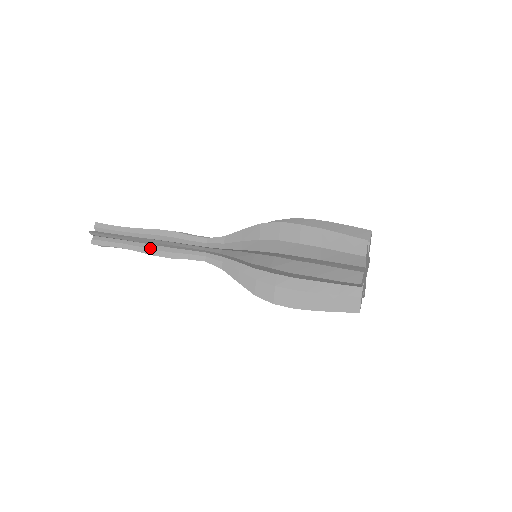
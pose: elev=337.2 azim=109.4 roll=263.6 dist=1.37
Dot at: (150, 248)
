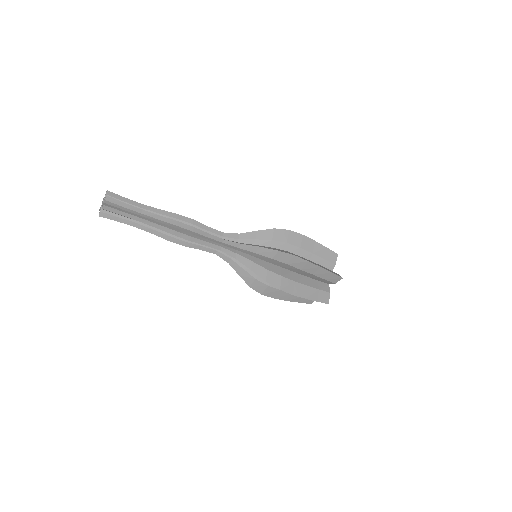
Dot at: (172, 220)
